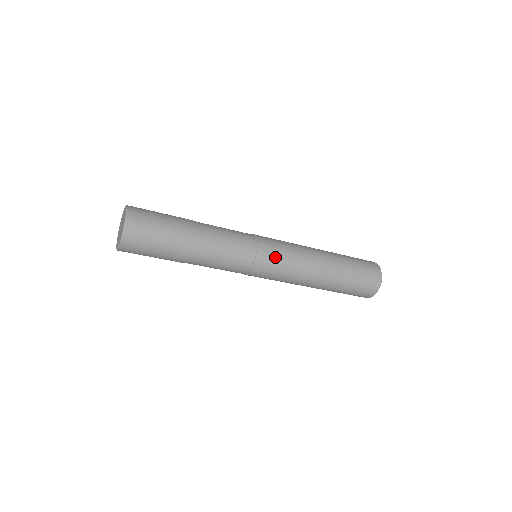
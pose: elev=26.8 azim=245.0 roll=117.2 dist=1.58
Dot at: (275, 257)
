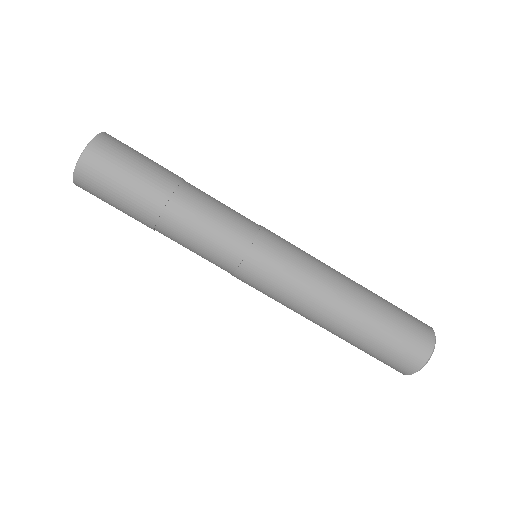
Dot at: (279, 256)
